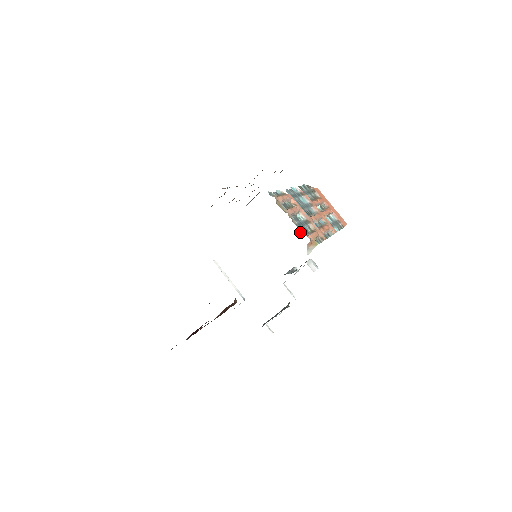
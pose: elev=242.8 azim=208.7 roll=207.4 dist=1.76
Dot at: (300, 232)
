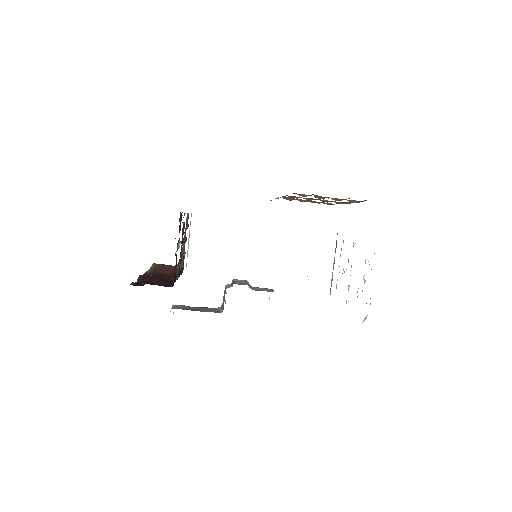
Dot at: occluded
